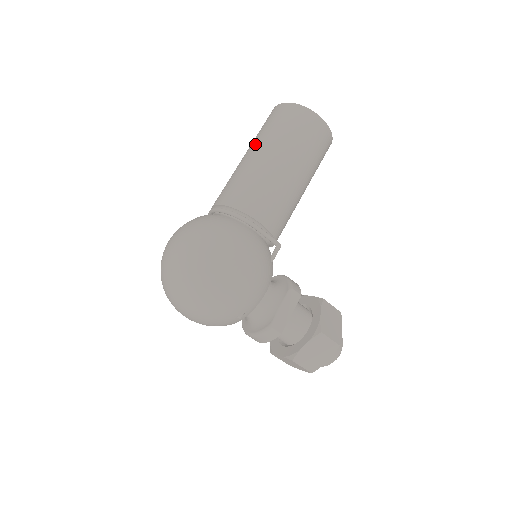
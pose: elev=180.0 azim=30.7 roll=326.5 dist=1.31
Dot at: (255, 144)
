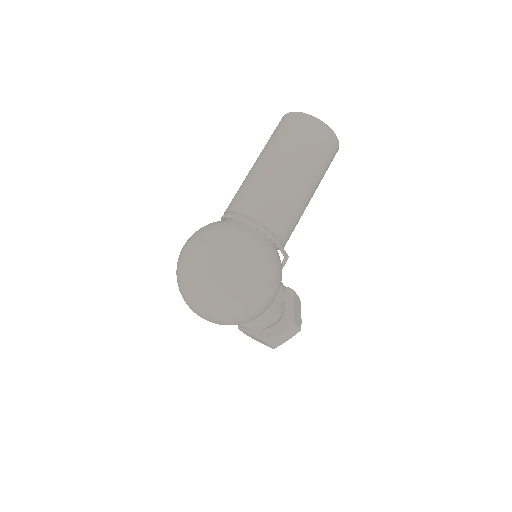
Dot at: (280, 154)
